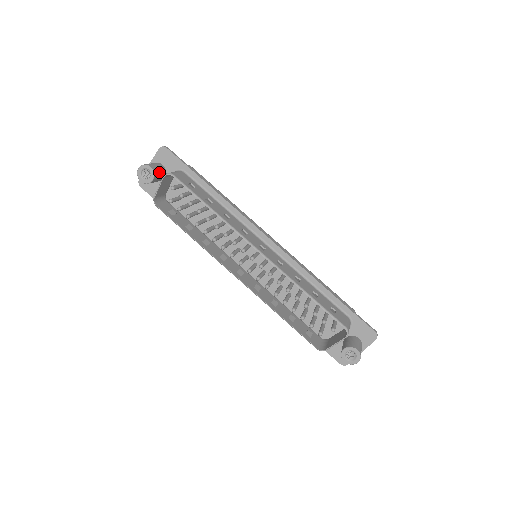
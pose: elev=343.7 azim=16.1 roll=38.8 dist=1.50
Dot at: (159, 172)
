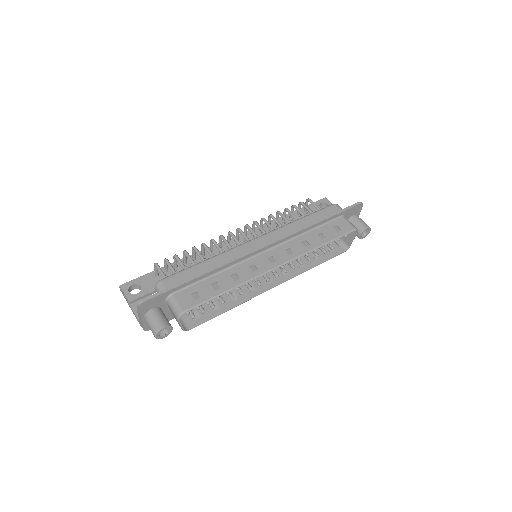
Dot at: (164, 318)
